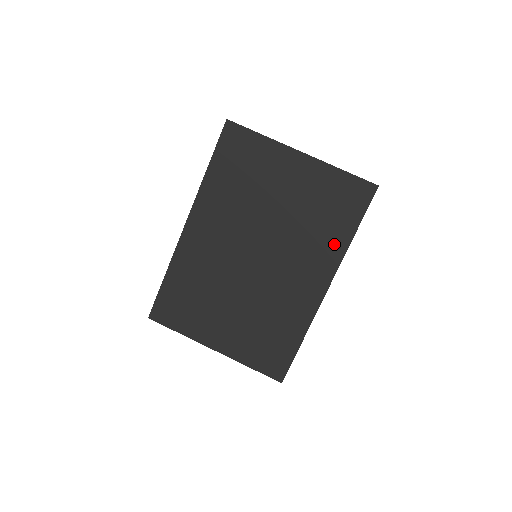
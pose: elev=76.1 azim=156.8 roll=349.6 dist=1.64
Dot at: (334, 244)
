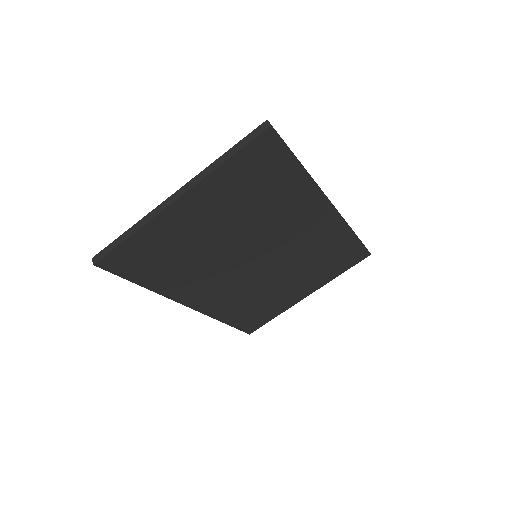
Dot at: (297, 190)
